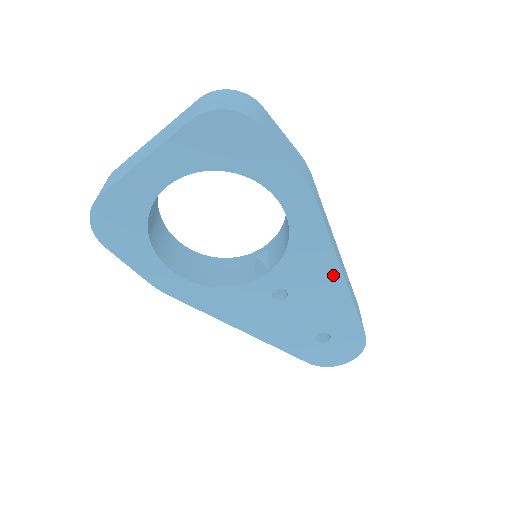
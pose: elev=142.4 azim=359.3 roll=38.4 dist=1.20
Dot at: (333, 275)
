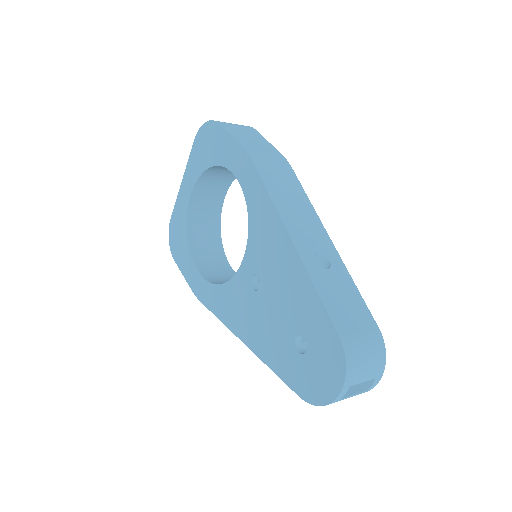
Dot at: (284, 243)
